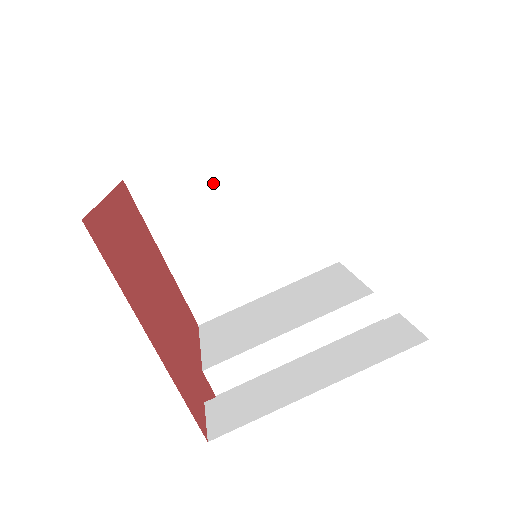
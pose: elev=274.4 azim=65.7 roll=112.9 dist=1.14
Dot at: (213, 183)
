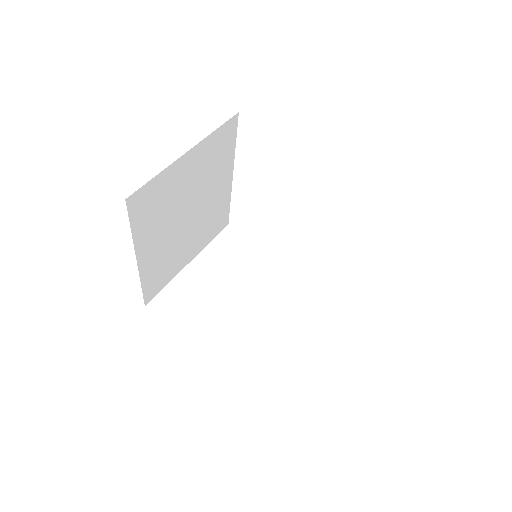
Dot at: (209, 281)
